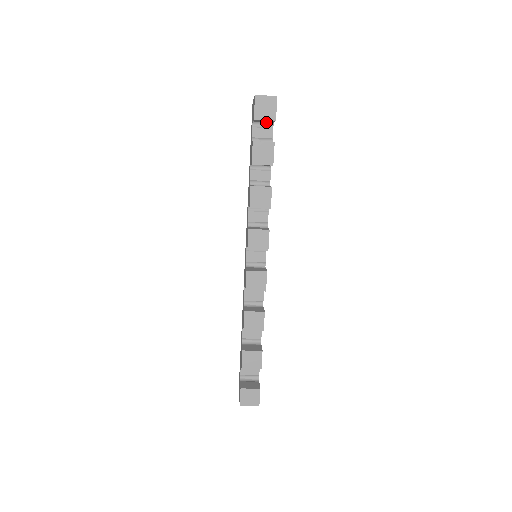
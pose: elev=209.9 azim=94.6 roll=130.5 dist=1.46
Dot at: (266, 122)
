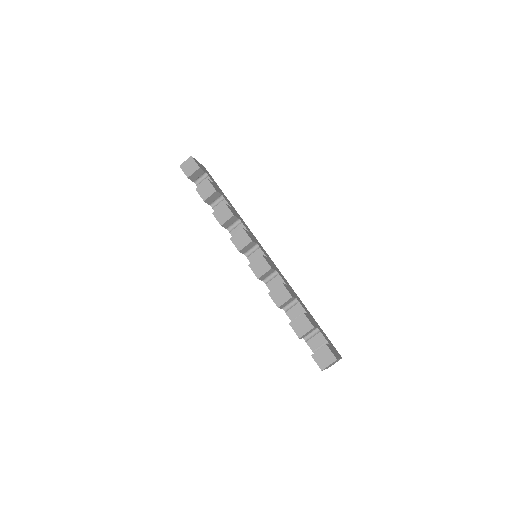
Dot at: (202, 177)
